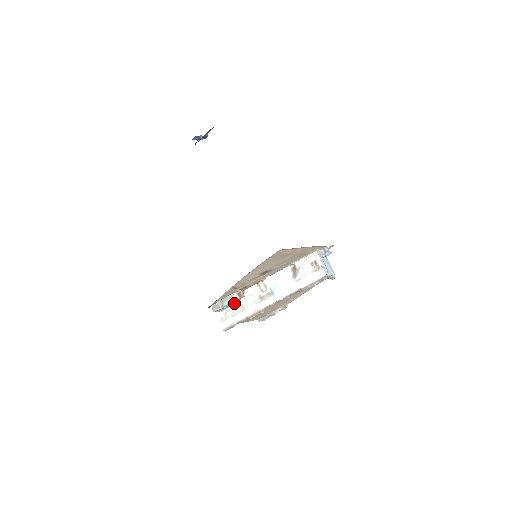
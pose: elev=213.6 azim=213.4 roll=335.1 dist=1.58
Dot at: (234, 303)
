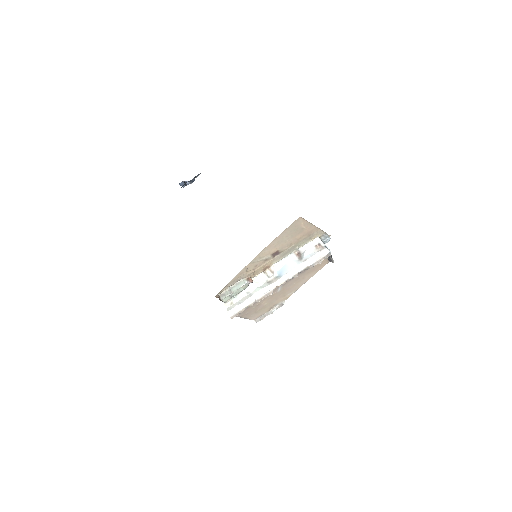
Dot at: (242, 290)
